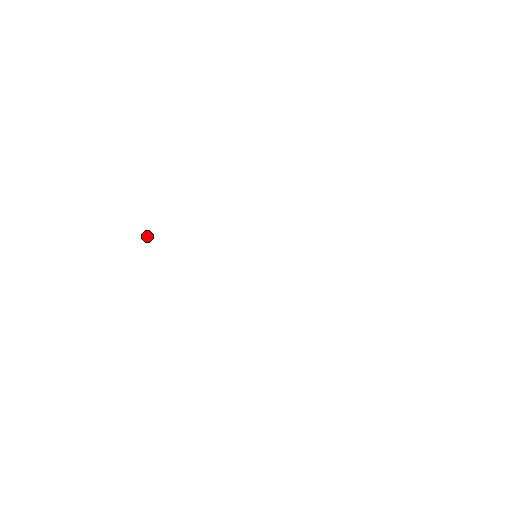
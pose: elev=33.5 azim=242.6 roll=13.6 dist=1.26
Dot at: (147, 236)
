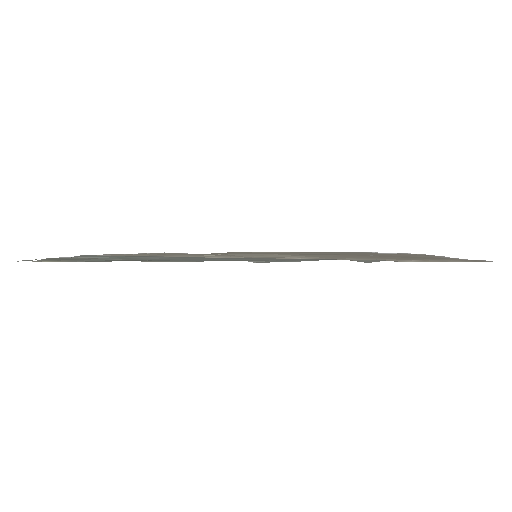
Dot at: occluded
